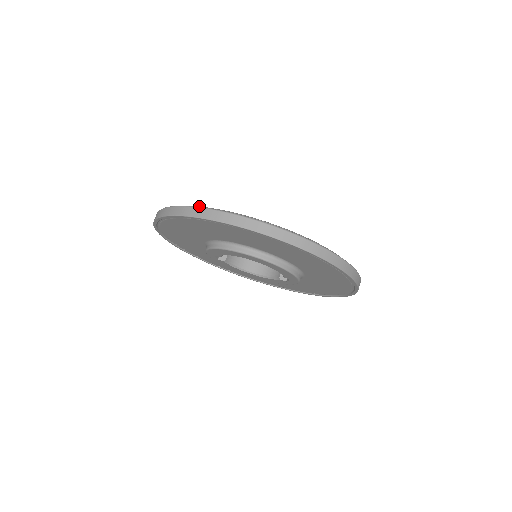
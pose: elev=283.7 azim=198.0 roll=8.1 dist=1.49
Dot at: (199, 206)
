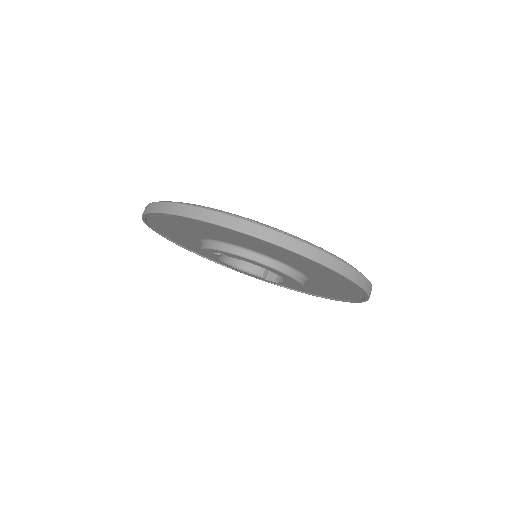
Dot at: occluded
